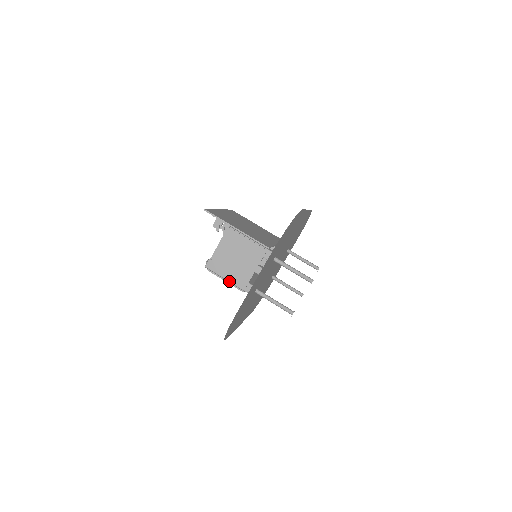
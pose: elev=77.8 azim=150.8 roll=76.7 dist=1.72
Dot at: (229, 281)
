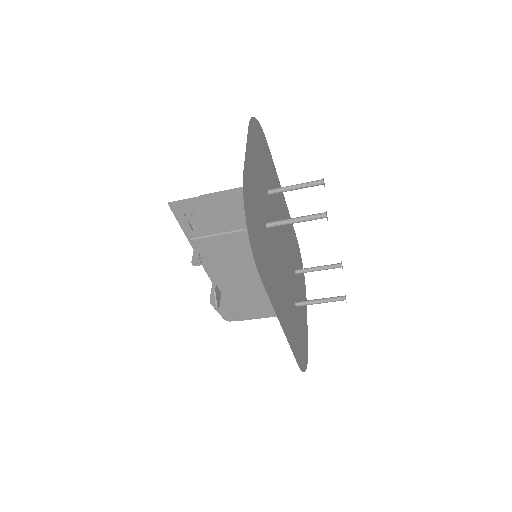
Dot at: (227, 229)
